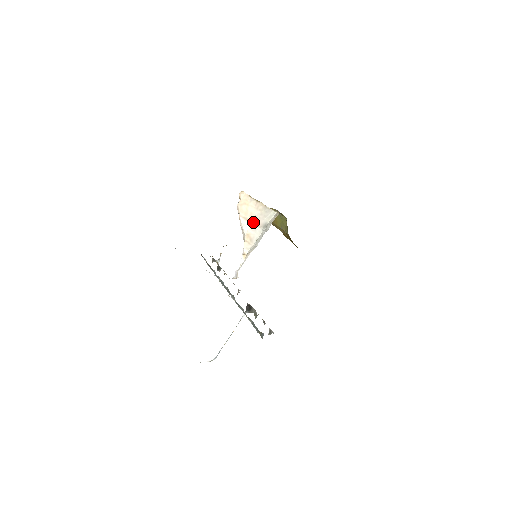
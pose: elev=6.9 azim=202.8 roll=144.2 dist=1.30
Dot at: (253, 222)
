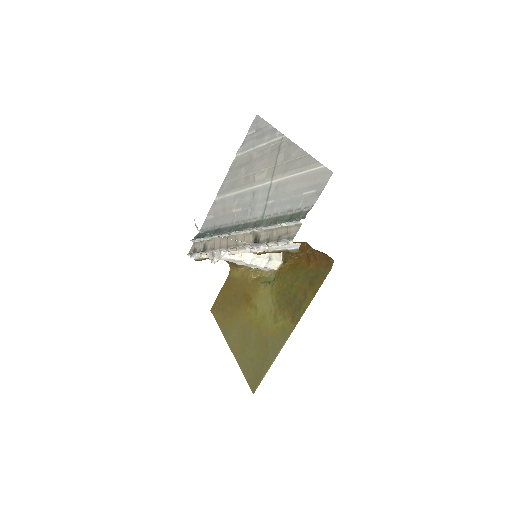
Dot at: occluded
